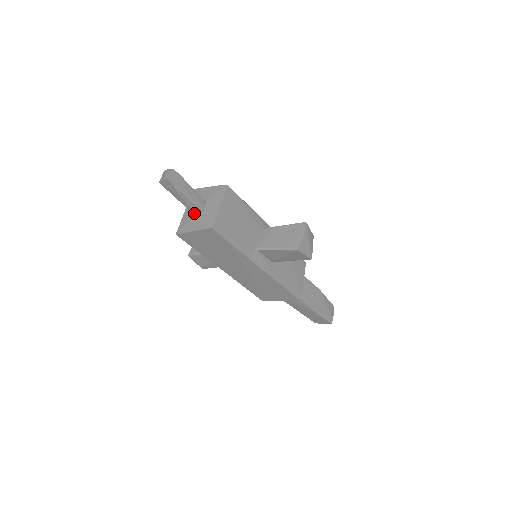
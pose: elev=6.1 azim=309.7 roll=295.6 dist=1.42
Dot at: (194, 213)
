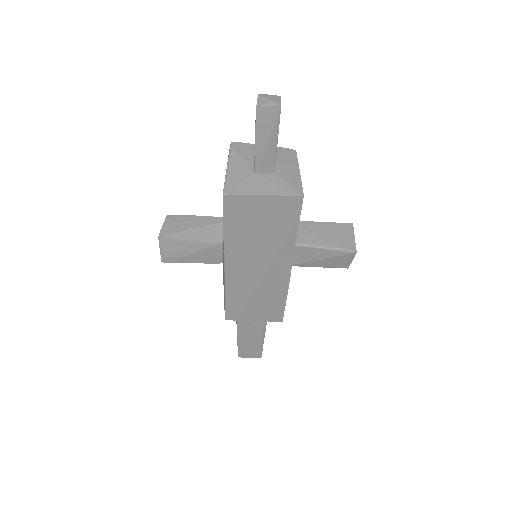
Dot at: (258, 171)
